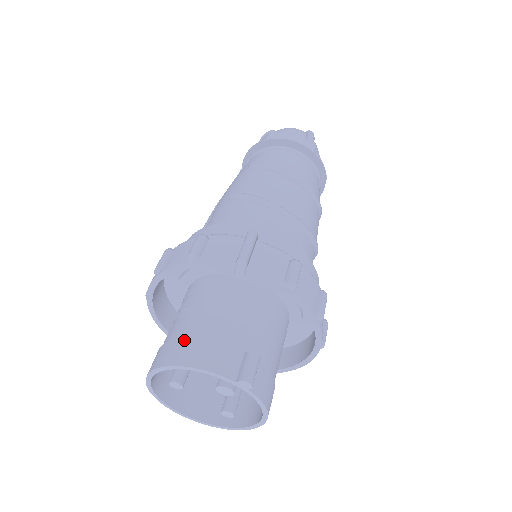
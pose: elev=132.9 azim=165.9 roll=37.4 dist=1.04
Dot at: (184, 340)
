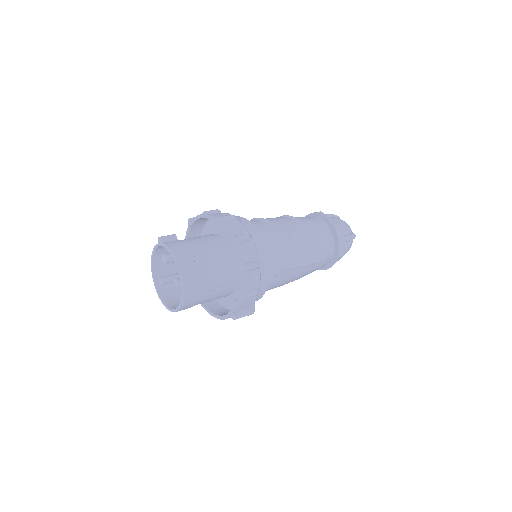
Dot at: occluded
